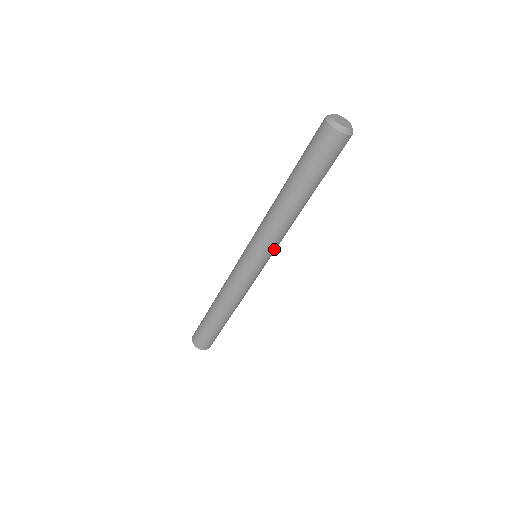
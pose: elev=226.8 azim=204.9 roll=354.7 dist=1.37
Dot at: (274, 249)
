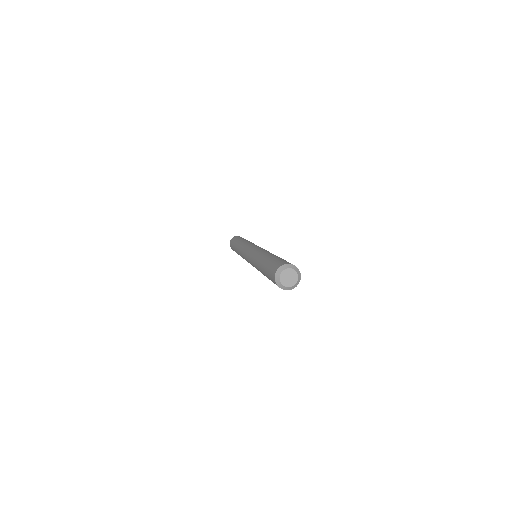
Dot at: occluded
